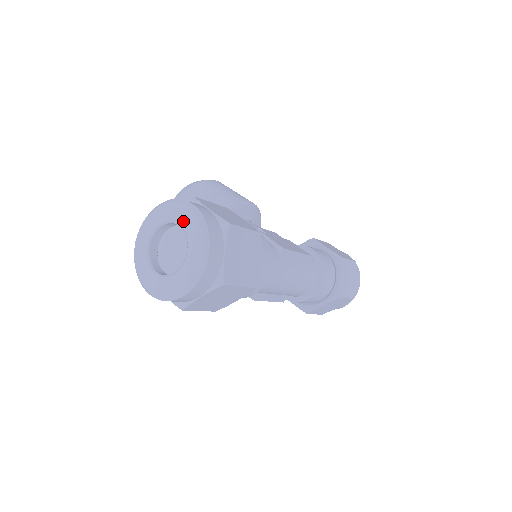
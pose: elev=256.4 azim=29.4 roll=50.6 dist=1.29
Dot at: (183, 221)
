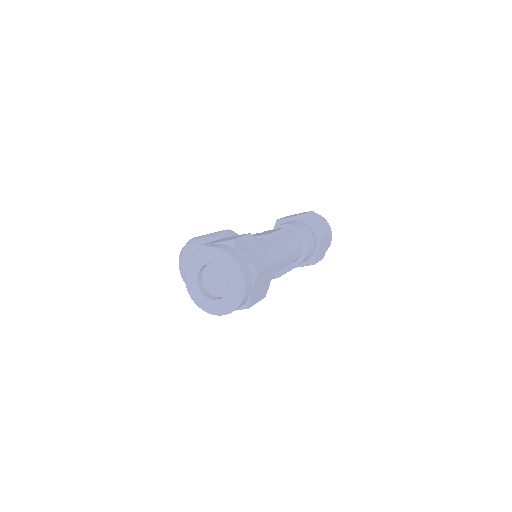
Dot at: (208, 260)
